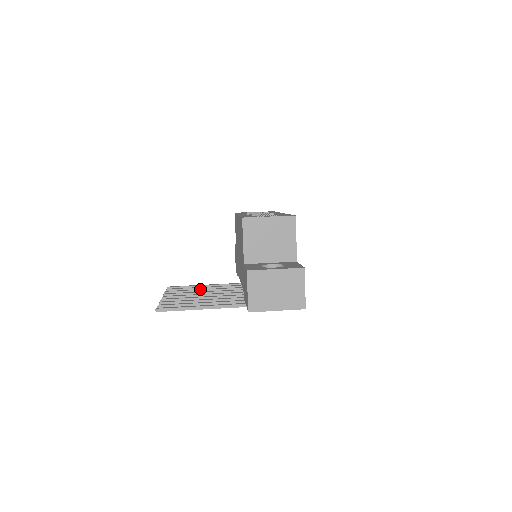
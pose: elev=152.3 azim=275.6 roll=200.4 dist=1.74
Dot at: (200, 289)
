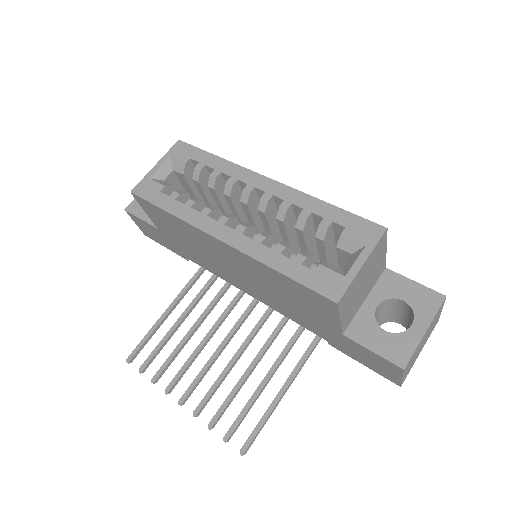
Dot at: (187, 334)
